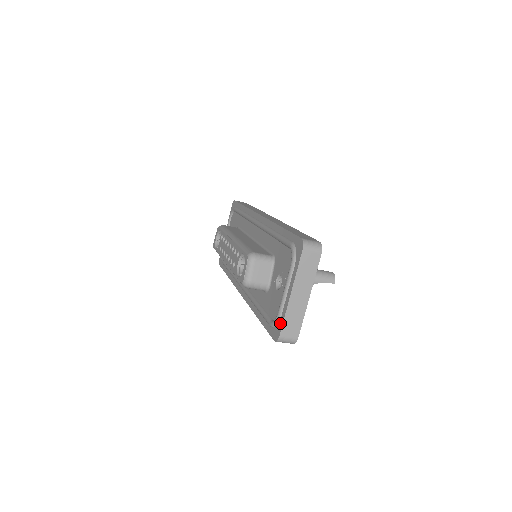
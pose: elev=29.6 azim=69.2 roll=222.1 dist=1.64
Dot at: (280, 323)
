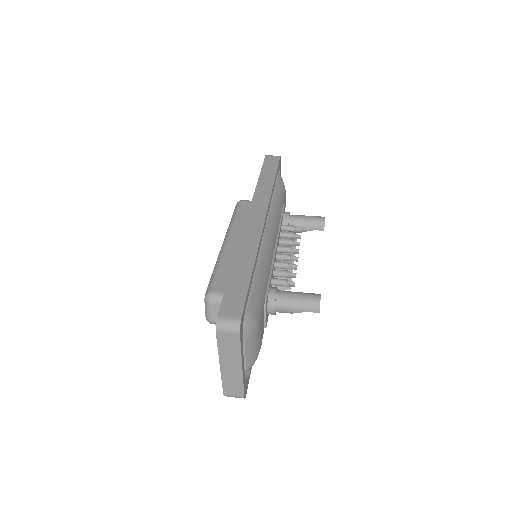
Dot at: occluded
